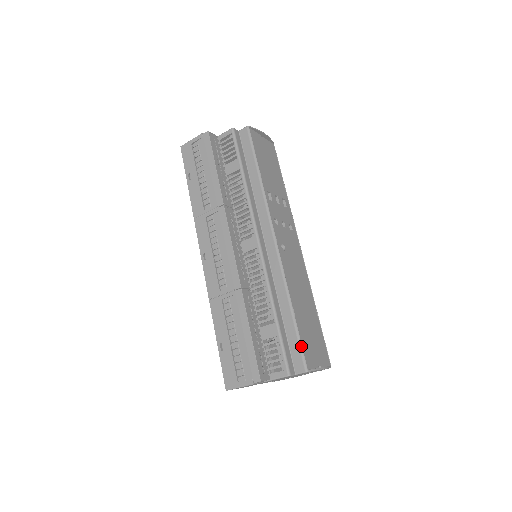
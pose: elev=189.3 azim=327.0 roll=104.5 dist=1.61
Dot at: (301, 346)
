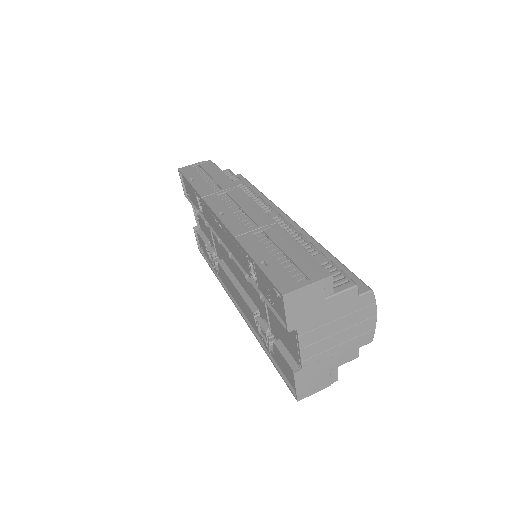
Dot at: (354, 274)
